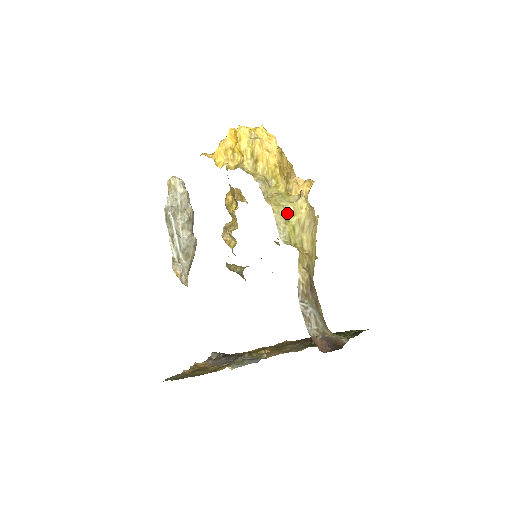
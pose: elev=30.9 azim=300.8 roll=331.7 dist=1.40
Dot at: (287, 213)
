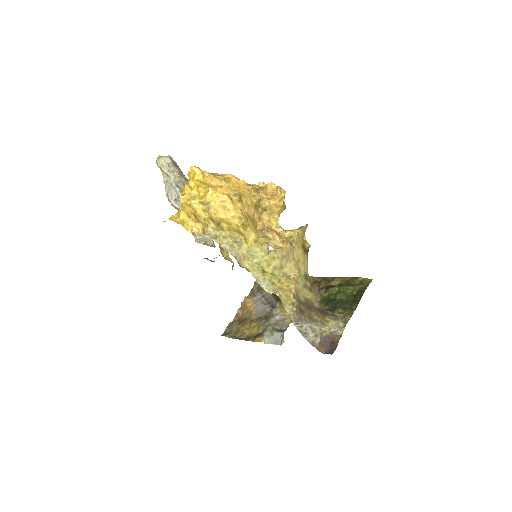
Dot at: (262, 267)
